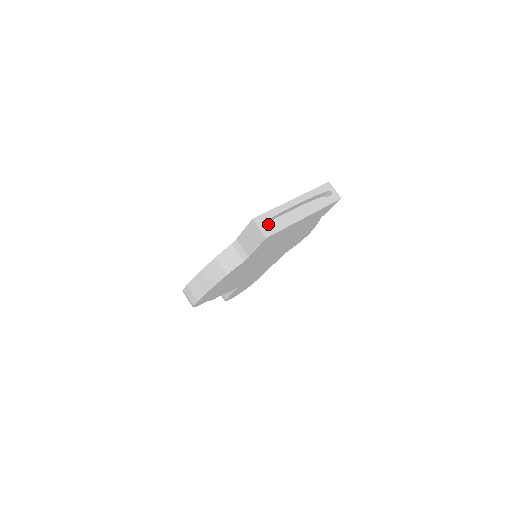
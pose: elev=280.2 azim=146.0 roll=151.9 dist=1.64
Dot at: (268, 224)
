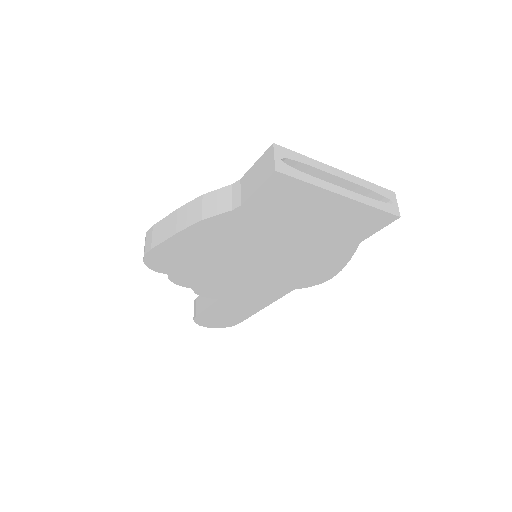
Dot at: occluded
